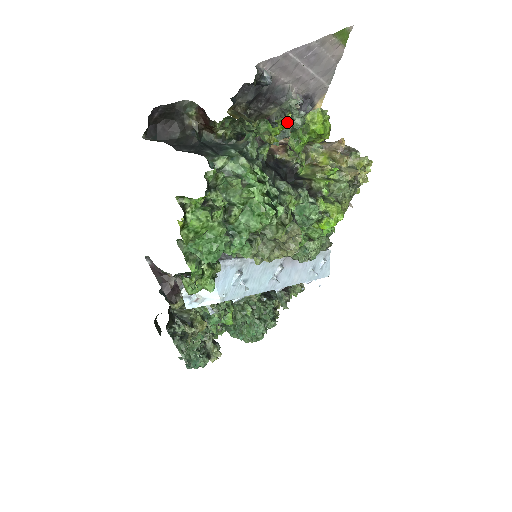
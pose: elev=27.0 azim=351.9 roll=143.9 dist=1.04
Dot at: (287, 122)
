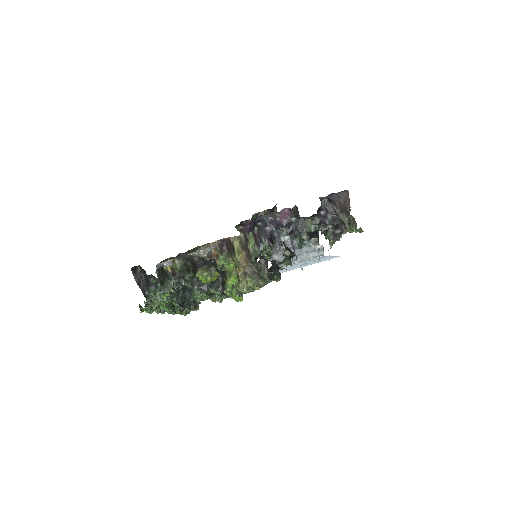
Dot at: occluded
